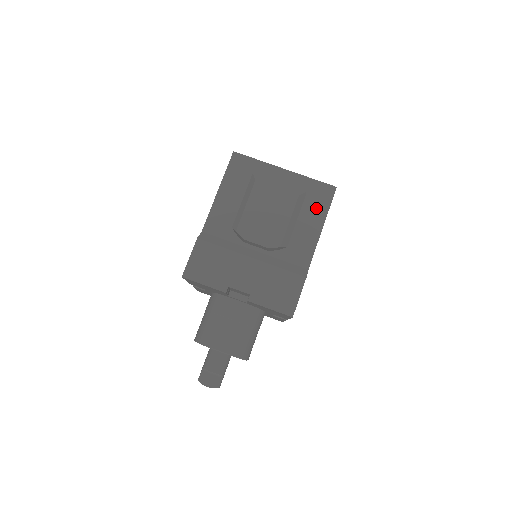
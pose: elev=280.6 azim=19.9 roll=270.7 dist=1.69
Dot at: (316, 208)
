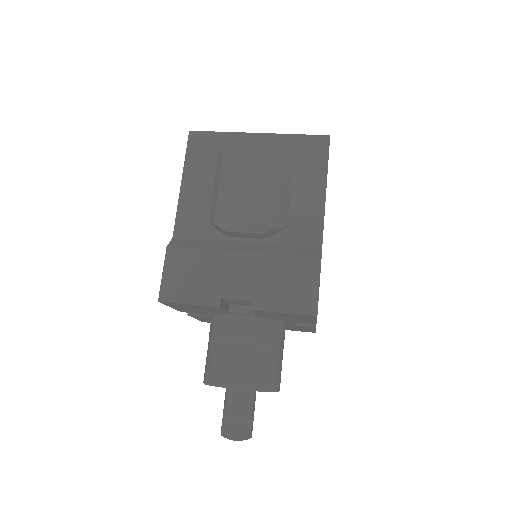
Dot at: (311, 168)
